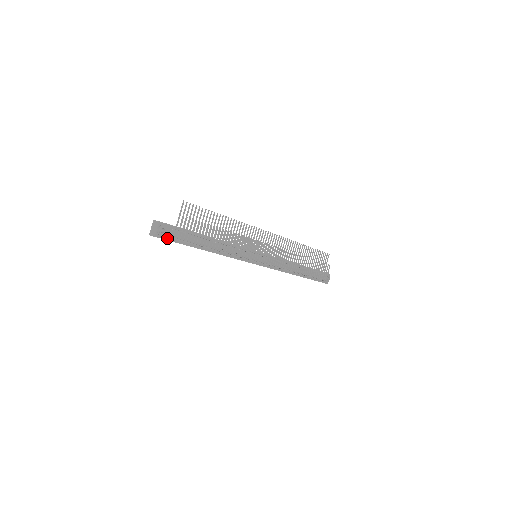
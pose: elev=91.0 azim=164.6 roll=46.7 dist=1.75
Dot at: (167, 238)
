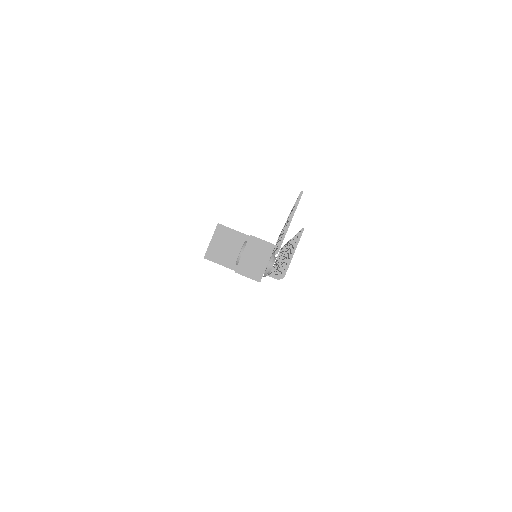
Dot at: occluded
